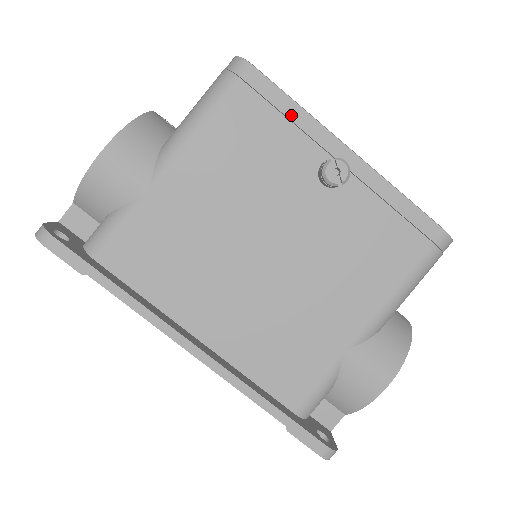
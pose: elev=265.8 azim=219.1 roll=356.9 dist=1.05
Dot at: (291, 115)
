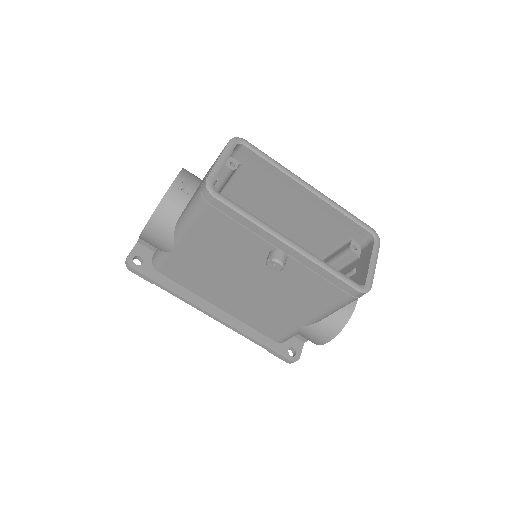
Dot at: (246, 225)
